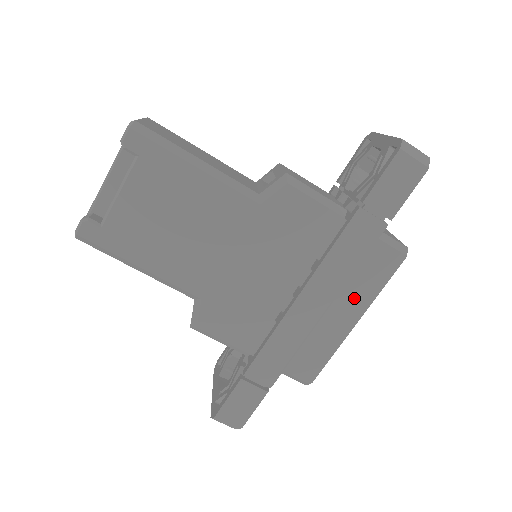
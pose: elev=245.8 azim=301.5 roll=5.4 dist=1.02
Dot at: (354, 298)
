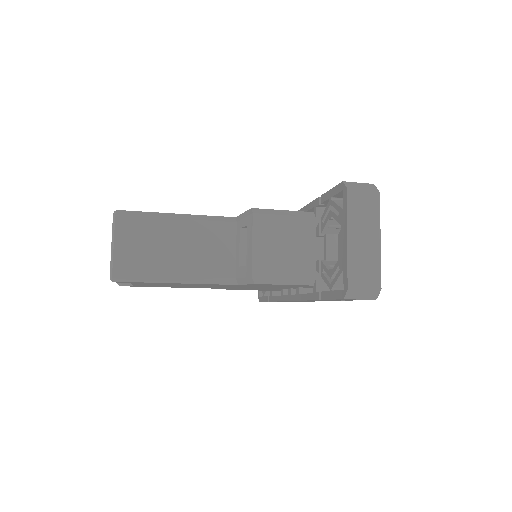
Dot at: occluded
